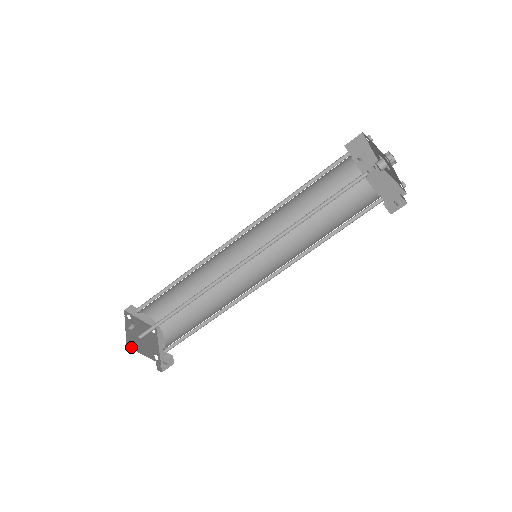
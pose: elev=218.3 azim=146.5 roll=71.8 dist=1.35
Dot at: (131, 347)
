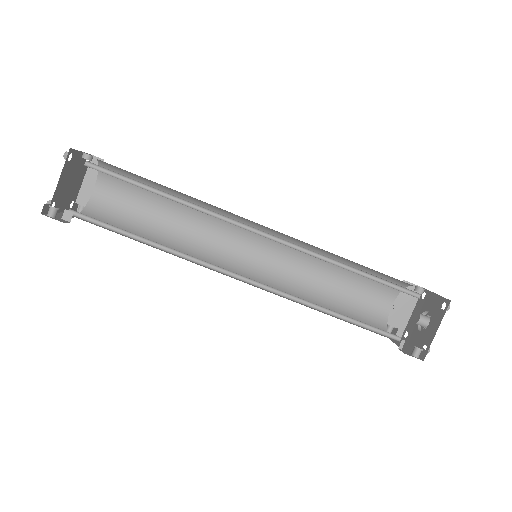
Dot at: (68, 157)
